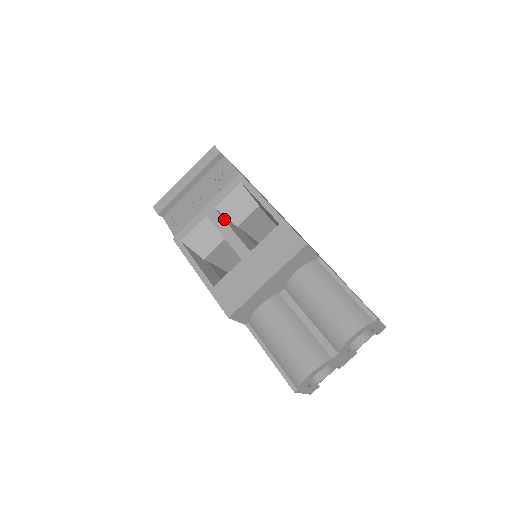
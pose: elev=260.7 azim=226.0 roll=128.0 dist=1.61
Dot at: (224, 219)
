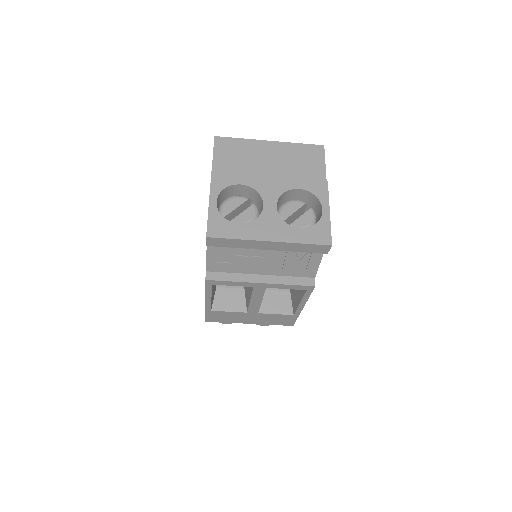
Dot at: occluded
